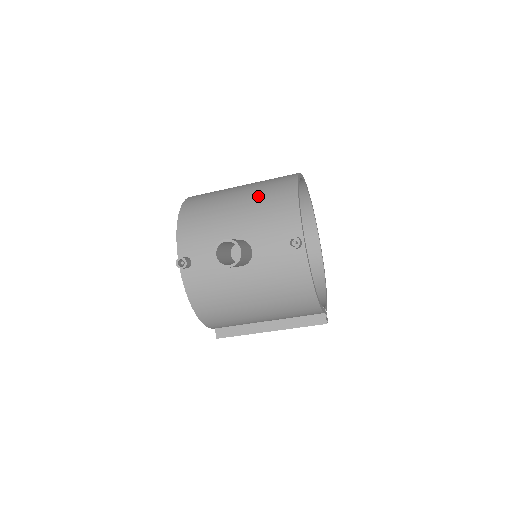
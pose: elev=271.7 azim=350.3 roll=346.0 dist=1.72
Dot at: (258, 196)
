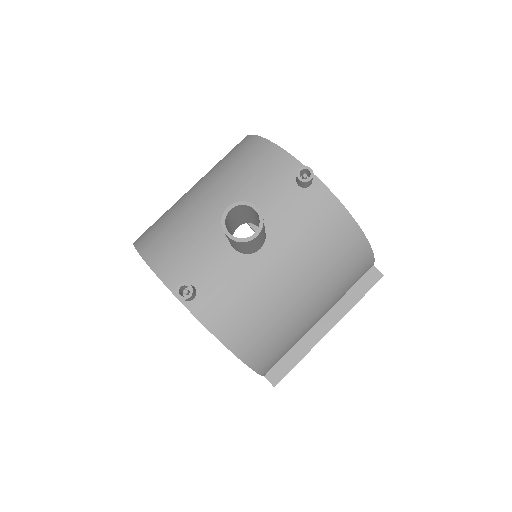
Dot at: (221, 172)
